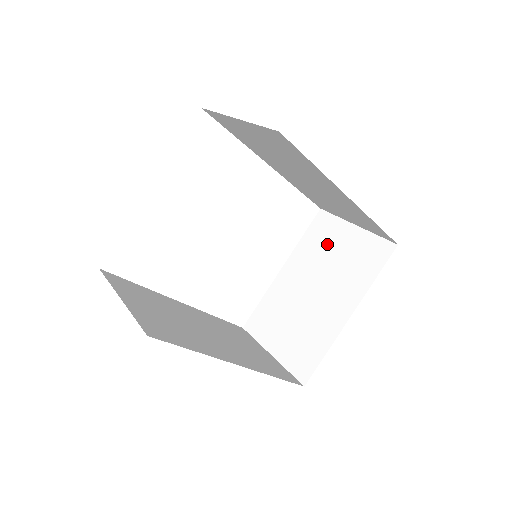
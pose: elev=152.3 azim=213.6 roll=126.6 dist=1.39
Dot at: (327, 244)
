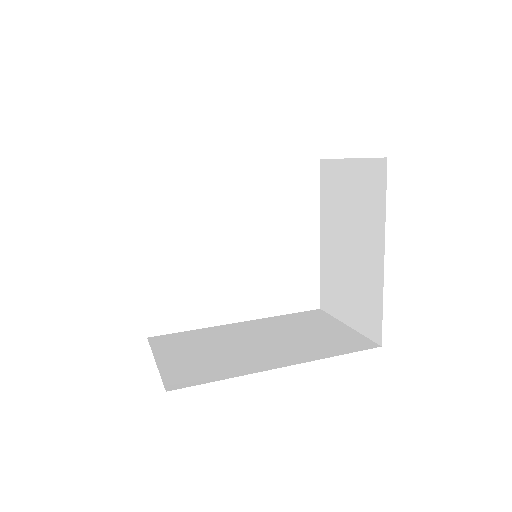
Dot at: (338, 192)
